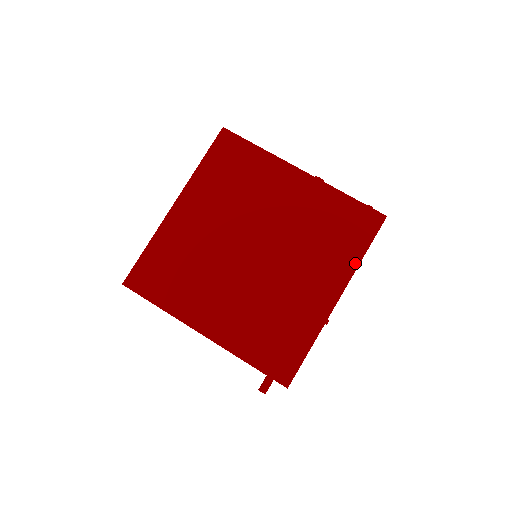
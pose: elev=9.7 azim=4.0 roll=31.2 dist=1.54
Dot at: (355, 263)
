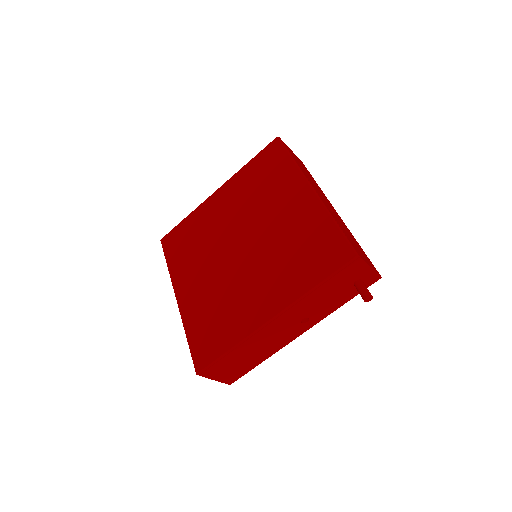
Dot at: (294, 167)
